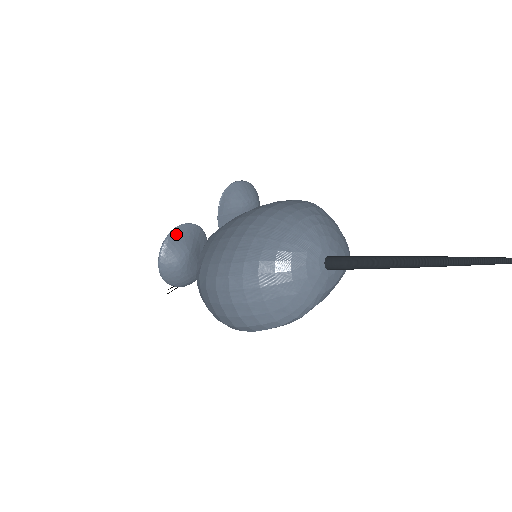
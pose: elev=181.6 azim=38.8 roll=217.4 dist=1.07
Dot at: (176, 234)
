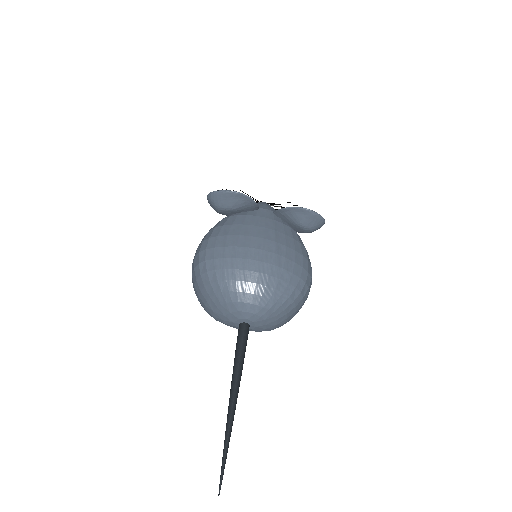
Dot at: (235, 195)
